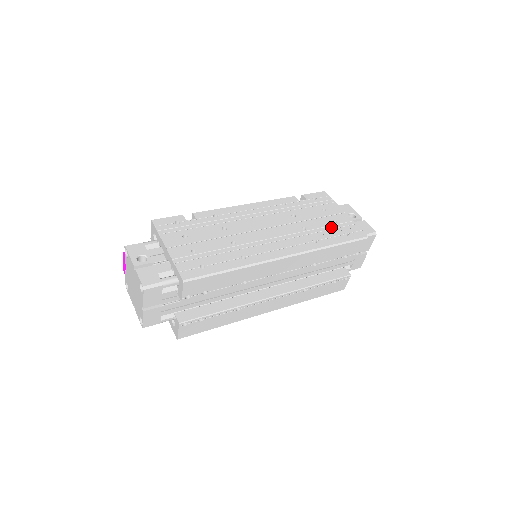
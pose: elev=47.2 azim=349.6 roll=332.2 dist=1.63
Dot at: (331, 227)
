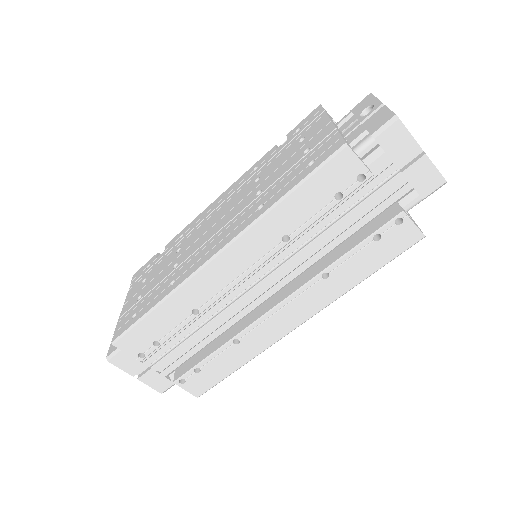
Dot at: (296, 165)
